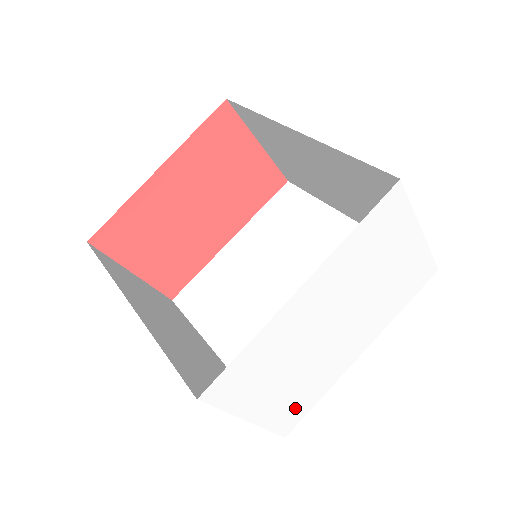
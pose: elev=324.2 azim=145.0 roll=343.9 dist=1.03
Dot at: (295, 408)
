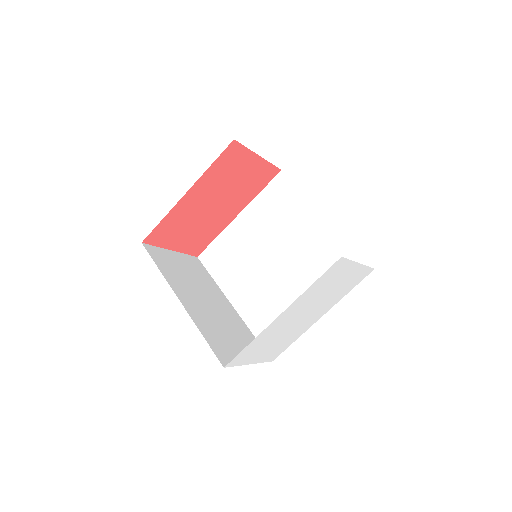
Dot at: (278, 350)
